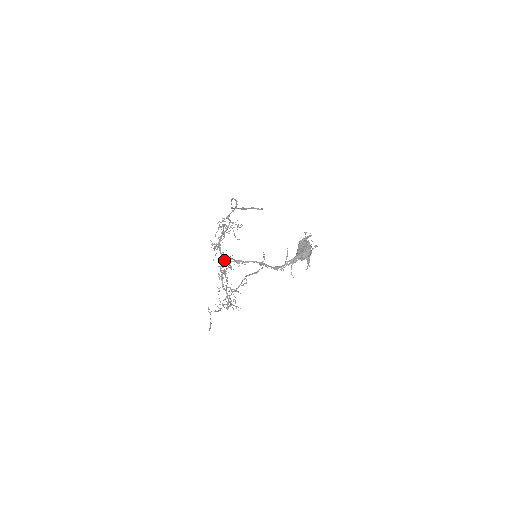
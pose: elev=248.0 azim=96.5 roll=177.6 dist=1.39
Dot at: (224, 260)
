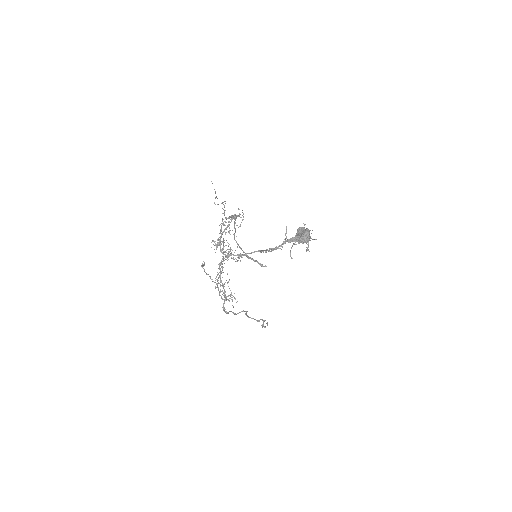
Dot at: occluded
